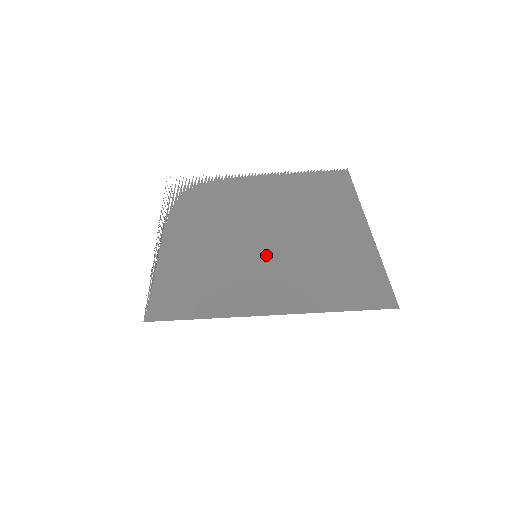
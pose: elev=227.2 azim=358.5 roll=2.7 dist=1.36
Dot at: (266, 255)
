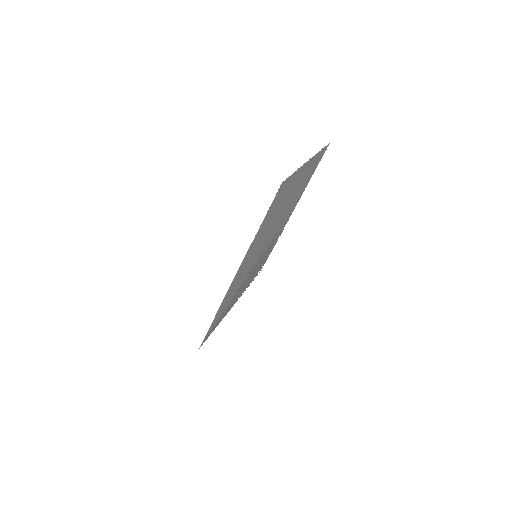
Dot at: (259, 249)
